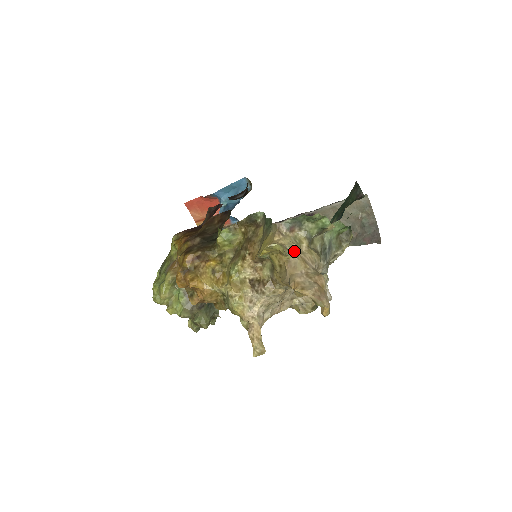
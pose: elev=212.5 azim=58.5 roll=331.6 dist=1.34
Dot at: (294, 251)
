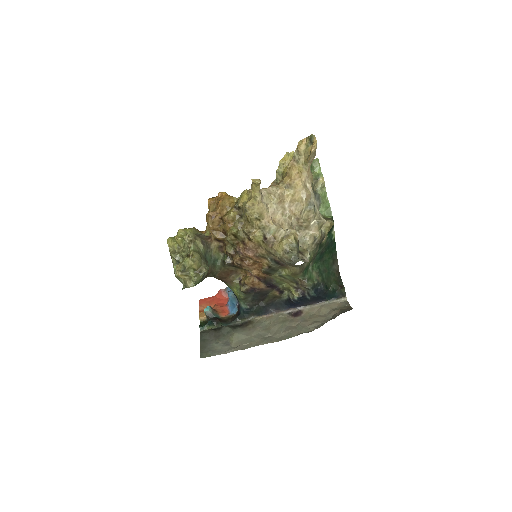
Dot at: occluded
